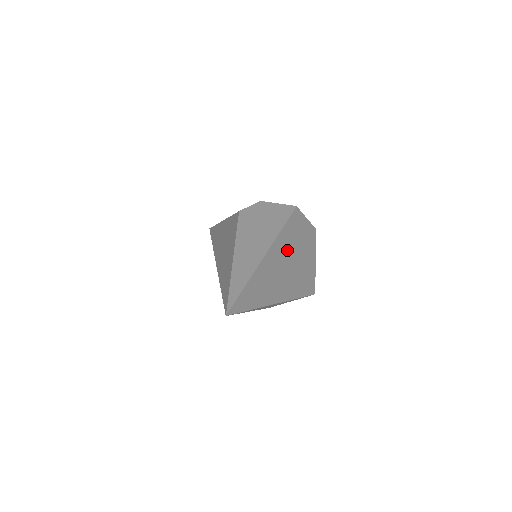
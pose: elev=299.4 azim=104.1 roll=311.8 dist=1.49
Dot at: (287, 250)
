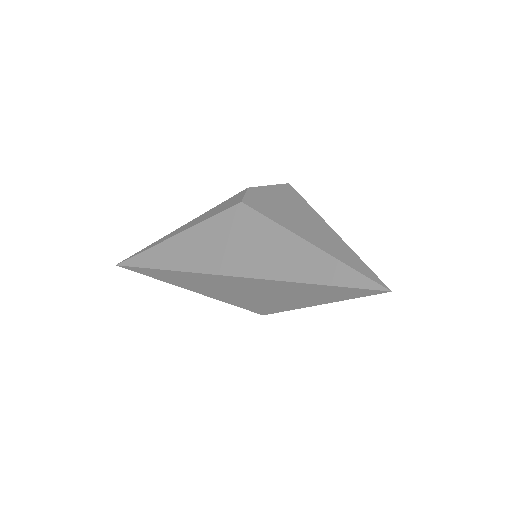
Dot at: occluded
